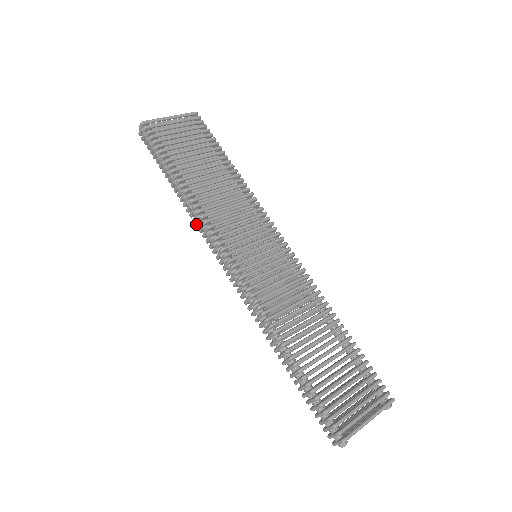
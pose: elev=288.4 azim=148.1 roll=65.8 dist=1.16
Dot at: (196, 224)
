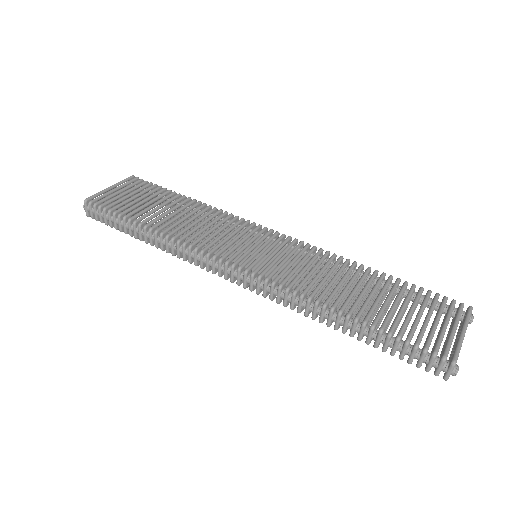
Dot at: (182, 257)
